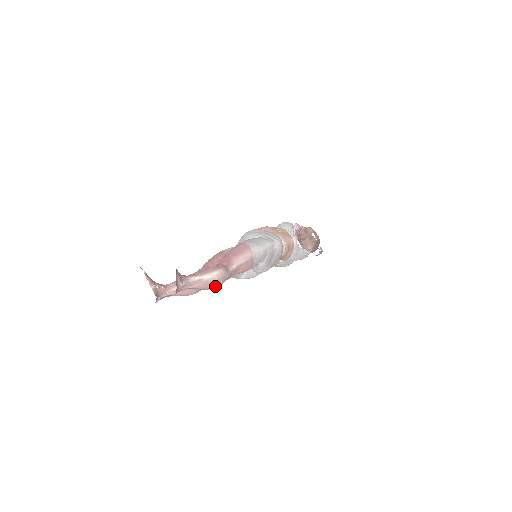
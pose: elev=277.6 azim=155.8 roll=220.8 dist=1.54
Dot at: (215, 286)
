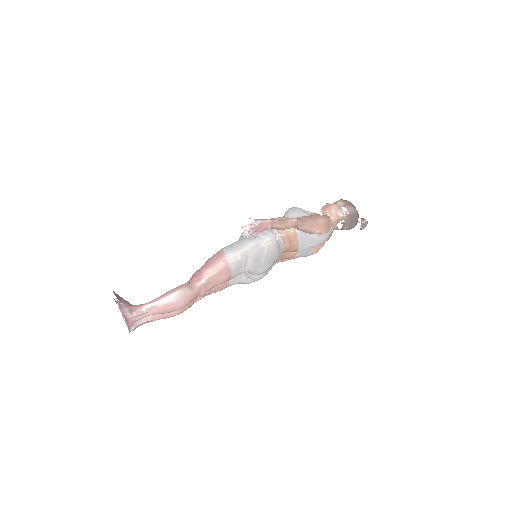
Dot at: (178, 307)
